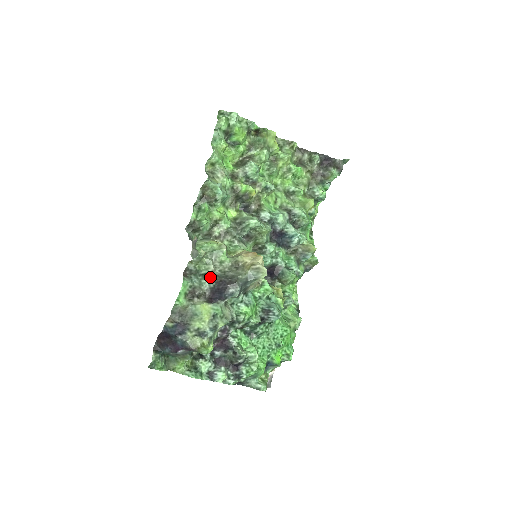
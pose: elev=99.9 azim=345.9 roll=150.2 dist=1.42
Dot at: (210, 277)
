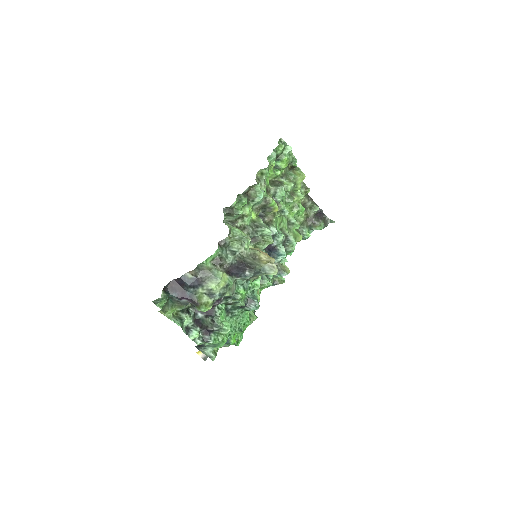
Dot at: (236, 255)
